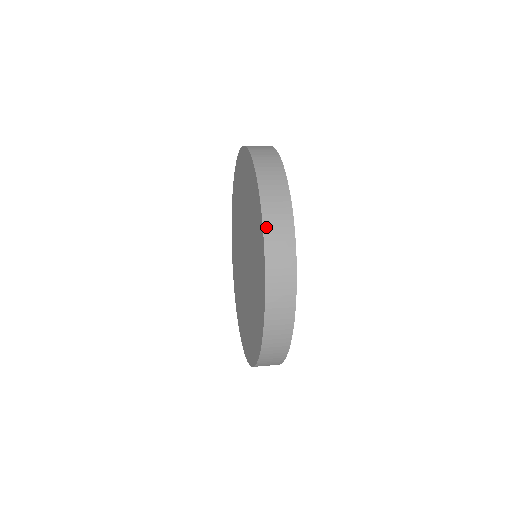
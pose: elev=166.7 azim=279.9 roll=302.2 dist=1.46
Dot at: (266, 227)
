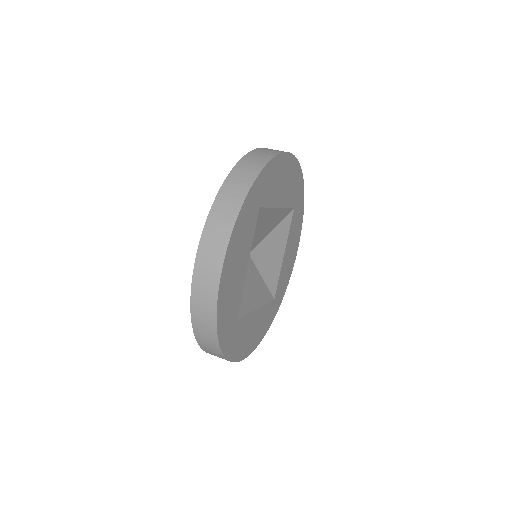
Dot at: (203, 348)
